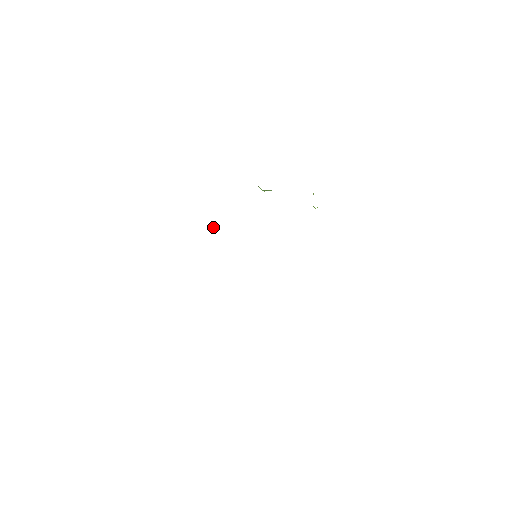
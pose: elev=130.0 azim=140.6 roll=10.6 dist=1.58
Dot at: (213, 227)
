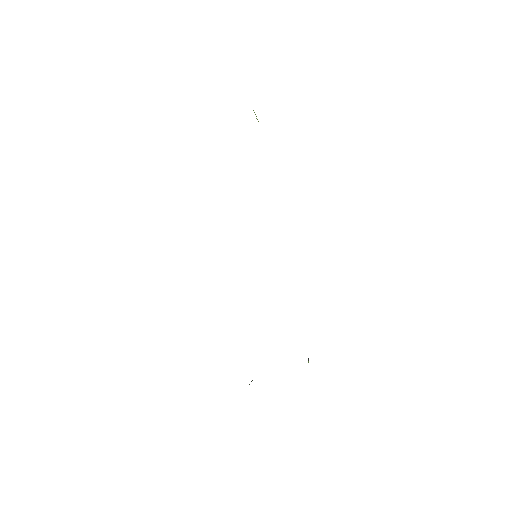
Dot at: occluded
